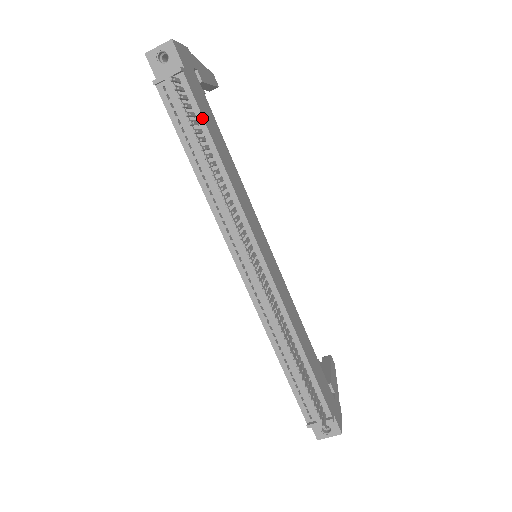
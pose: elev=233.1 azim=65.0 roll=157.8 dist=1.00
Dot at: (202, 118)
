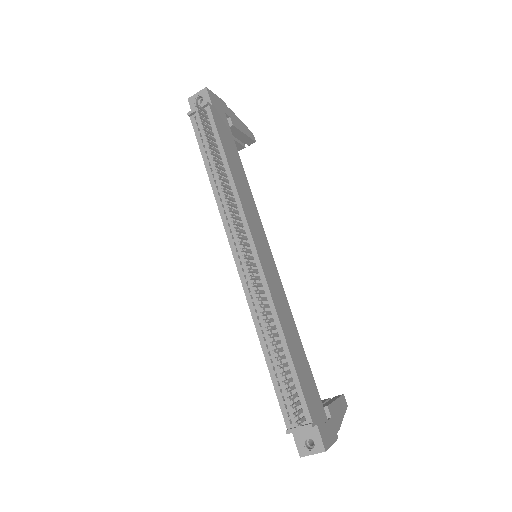
Dot at: (218, 136)
